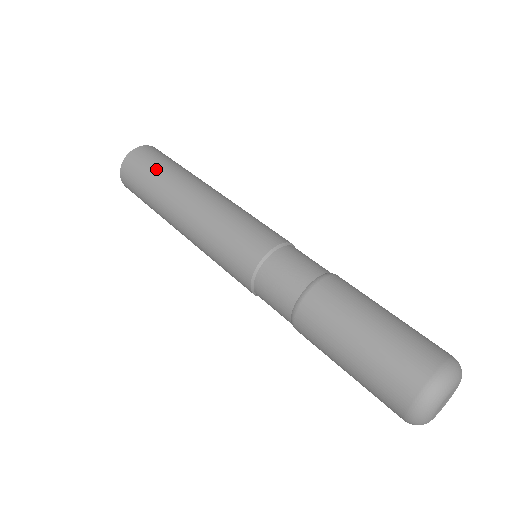
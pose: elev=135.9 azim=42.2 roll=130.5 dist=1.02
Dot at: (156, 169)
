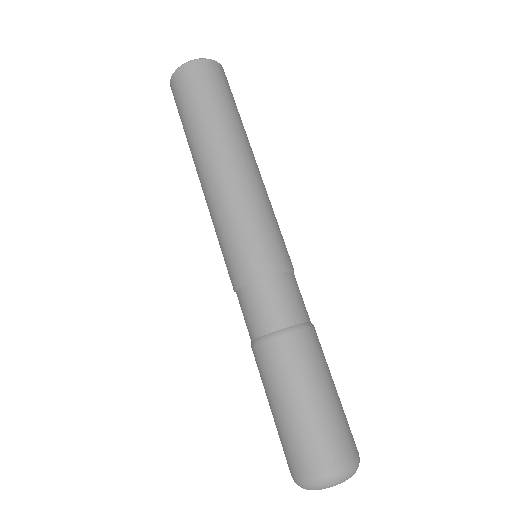
Dot at: (201, 105)
